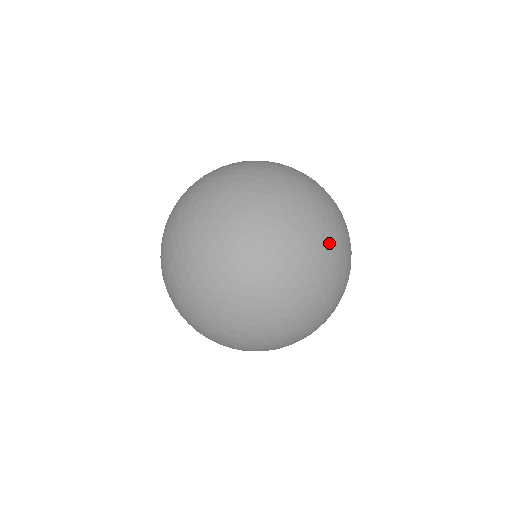
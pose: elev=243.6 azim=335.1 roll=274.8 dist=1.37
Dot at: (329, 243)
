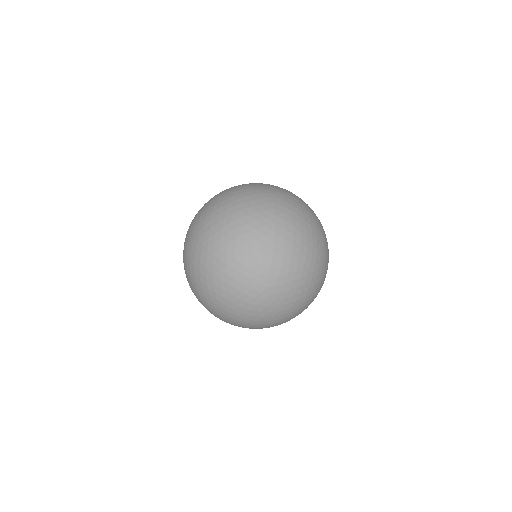
Dot at: (295, 236)
